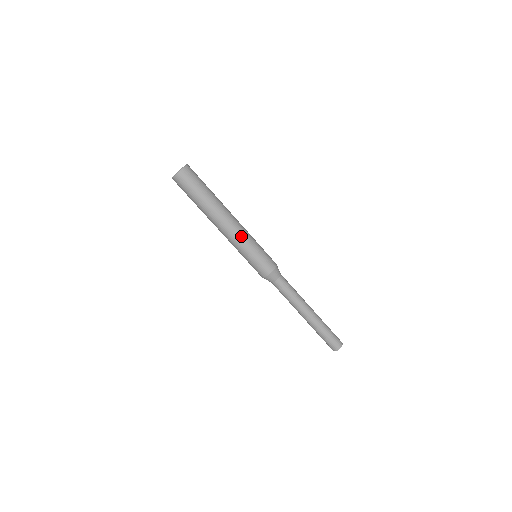
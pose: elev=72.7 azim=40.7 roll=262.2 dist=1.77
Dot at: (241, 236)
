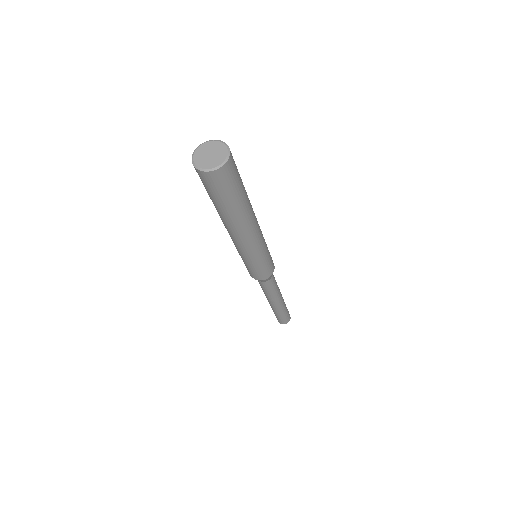
Dot at: (244, 251)
